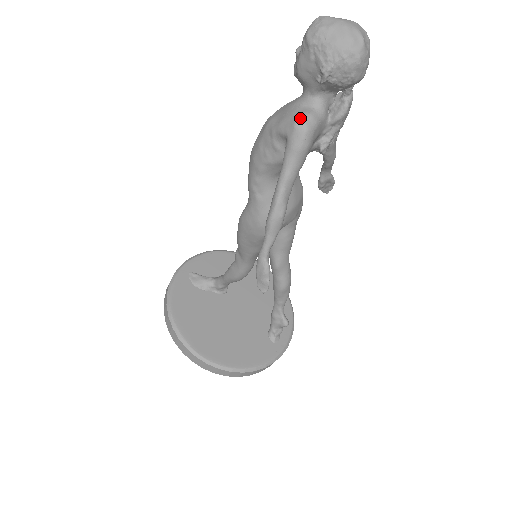
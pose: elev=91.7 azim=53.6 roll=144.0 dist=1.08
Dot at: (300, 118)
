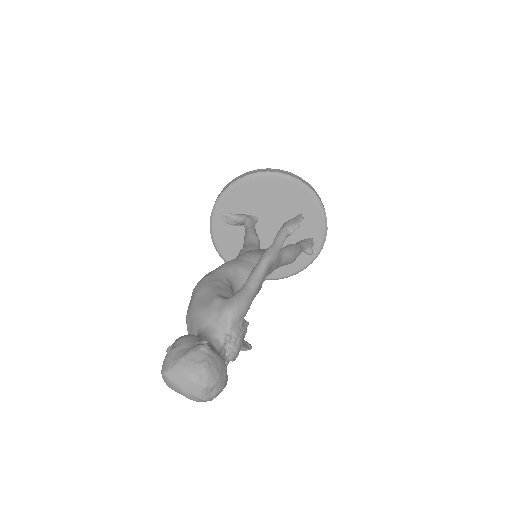
Dot at: occluded
